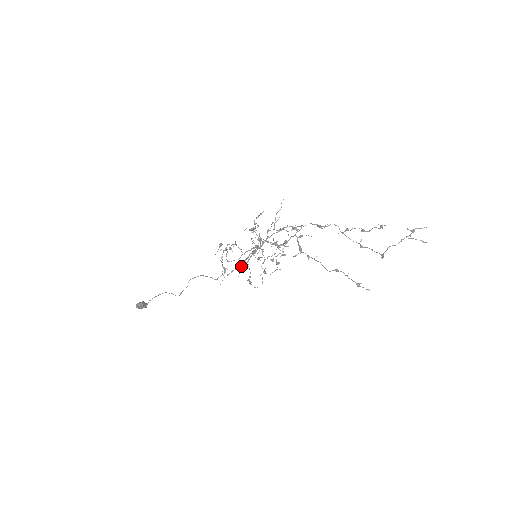
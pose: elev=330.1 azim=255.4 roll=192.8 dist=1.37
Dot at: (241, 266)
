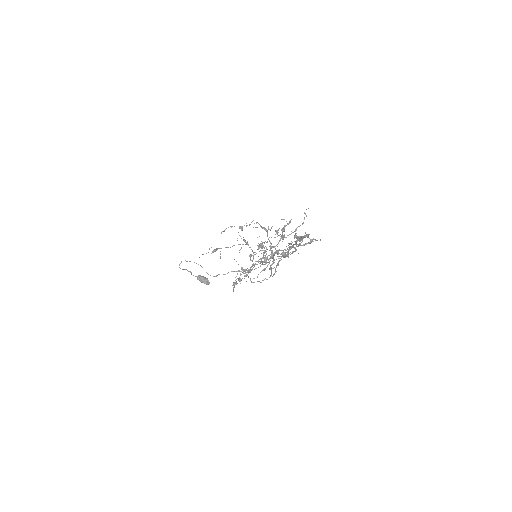
Dot at: (270, 276)
